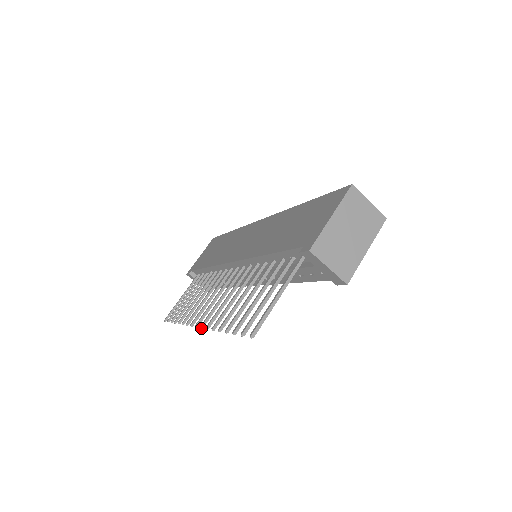
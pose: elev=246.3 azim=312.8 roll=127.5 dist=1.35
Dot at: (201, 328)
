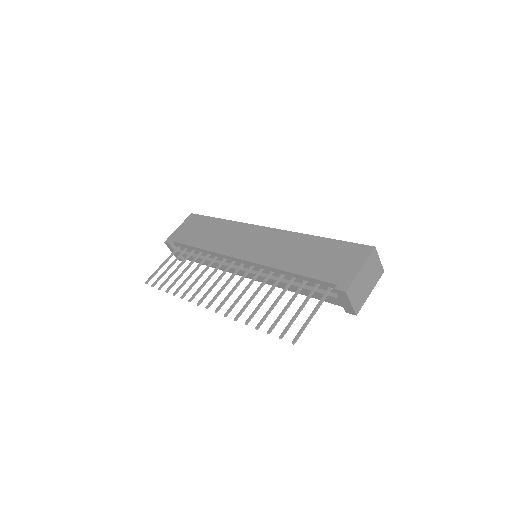
Dot at: (216, 312)
